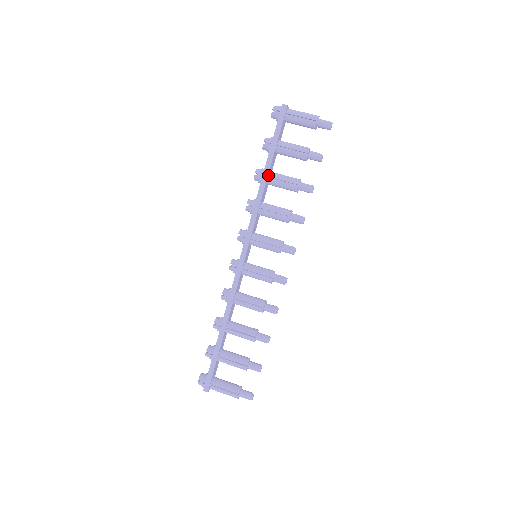
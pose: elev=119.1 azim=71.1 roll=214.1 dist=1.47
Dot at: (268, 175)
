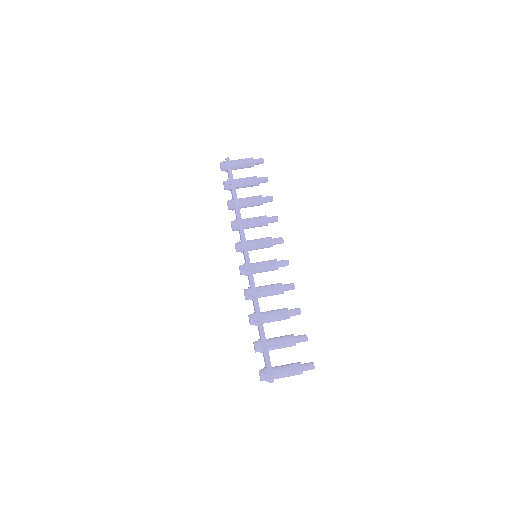
Dot at: (237, 200)
